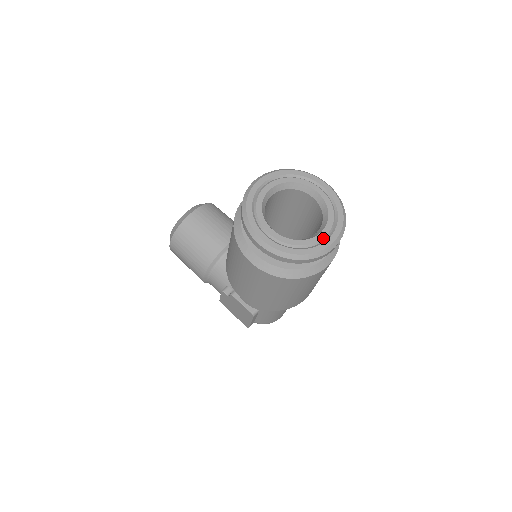
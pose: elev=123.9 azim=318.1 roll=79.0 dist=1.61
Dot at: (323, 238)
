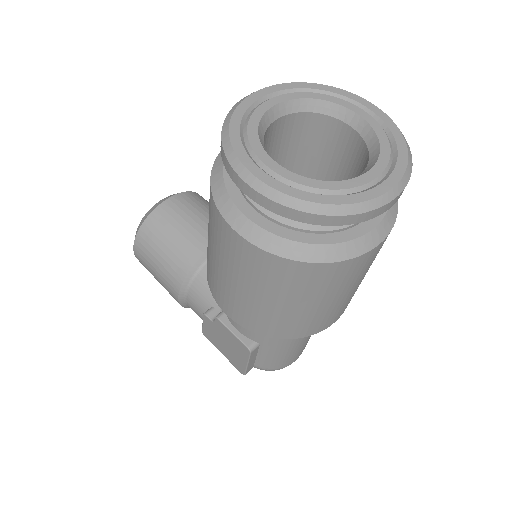
Dot at: (372, 180)
